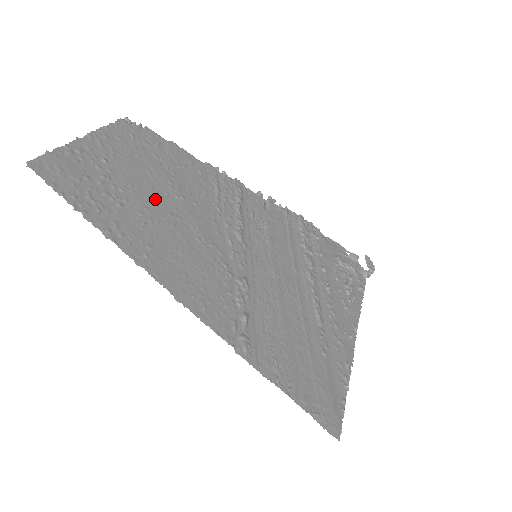
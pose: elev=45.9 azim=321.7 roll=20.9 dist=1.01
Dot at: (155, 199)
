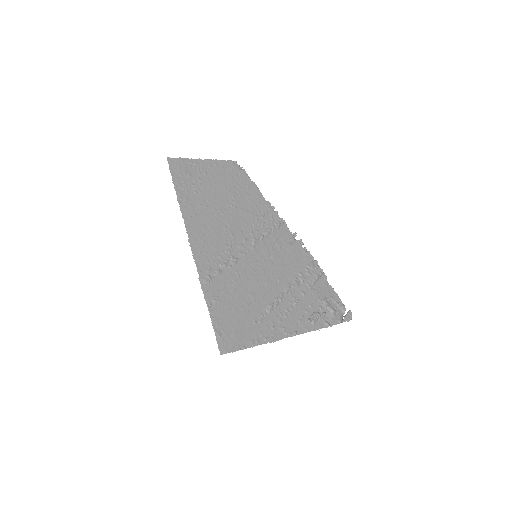
Dot at: (217, 200)
